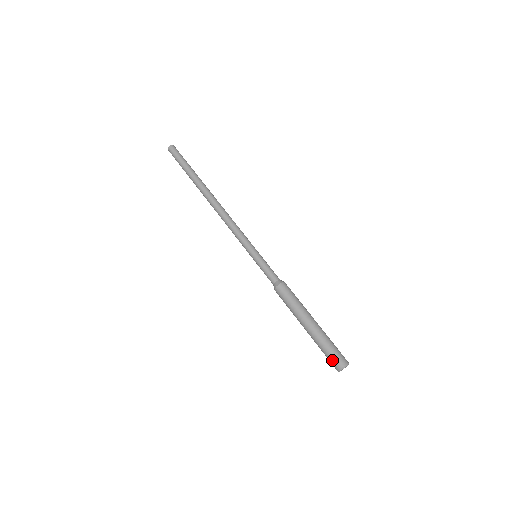
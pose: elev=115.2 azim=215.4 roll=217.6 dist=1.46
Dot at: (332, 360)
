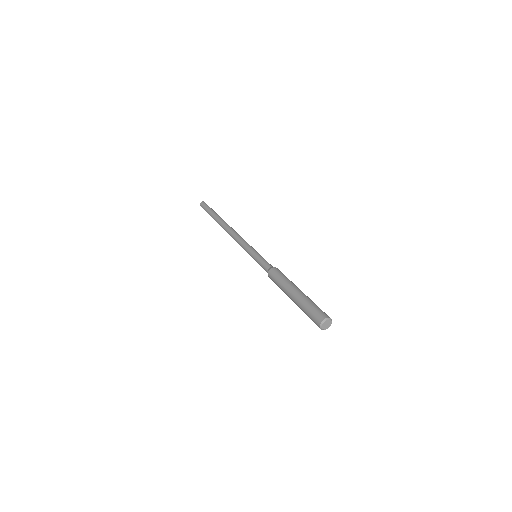
Dot at: (315, 315)
